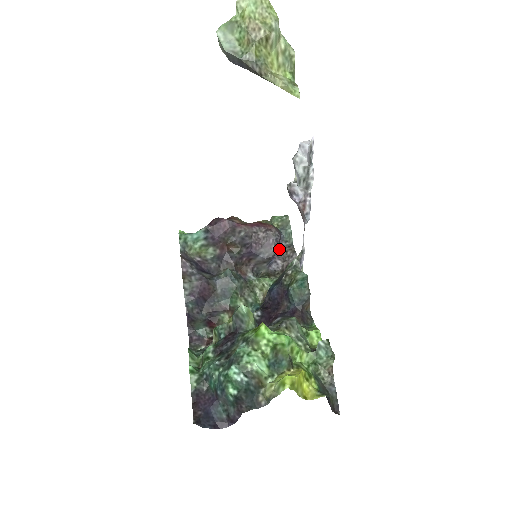
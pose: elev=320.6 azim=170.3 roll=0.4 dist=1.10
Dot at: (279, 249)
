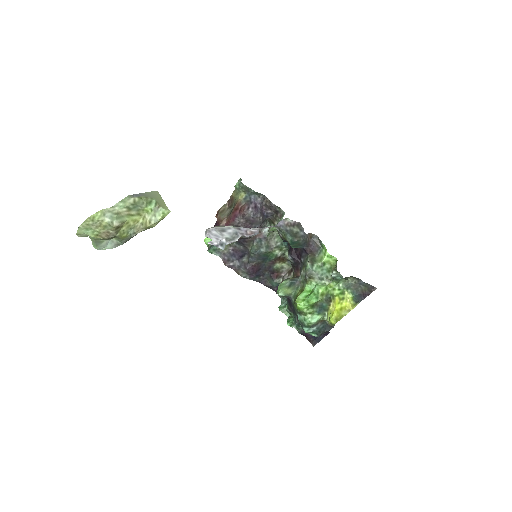
Dot at: (261, 205)
